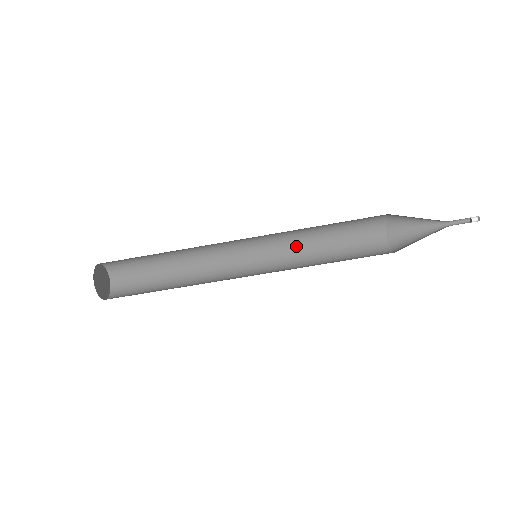
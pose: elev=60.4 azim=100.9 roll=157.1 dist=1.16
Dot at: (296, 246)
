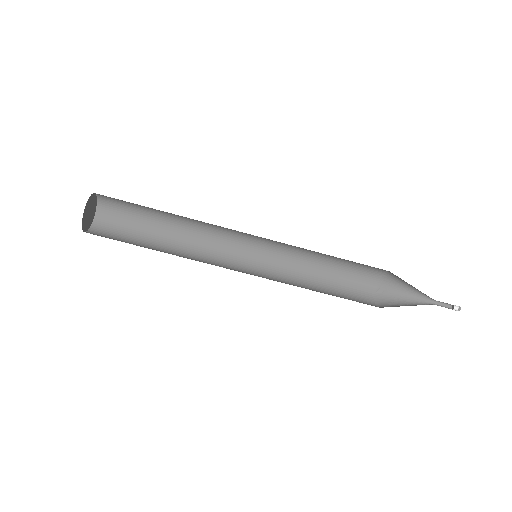
Dot at: (293, 265)
